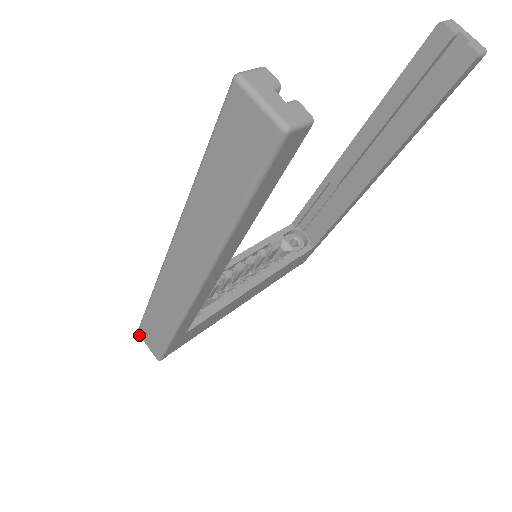
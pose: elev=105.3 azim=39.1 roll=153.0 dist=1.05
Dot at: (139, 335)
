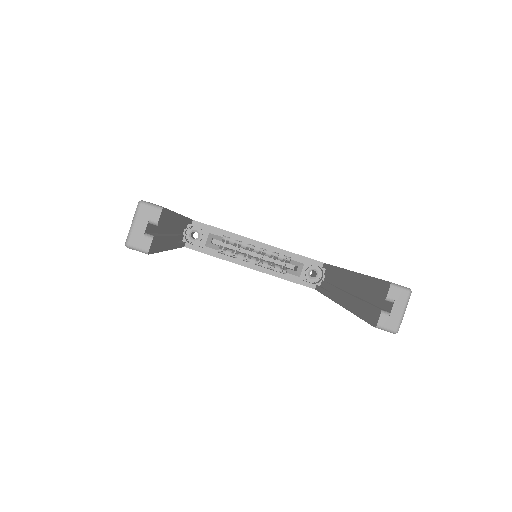
Dot at: occluded
